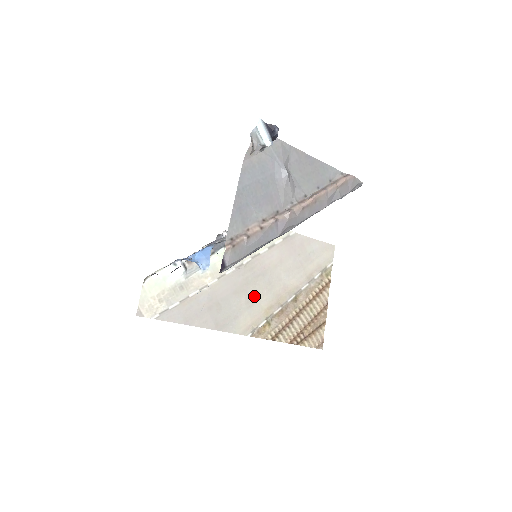
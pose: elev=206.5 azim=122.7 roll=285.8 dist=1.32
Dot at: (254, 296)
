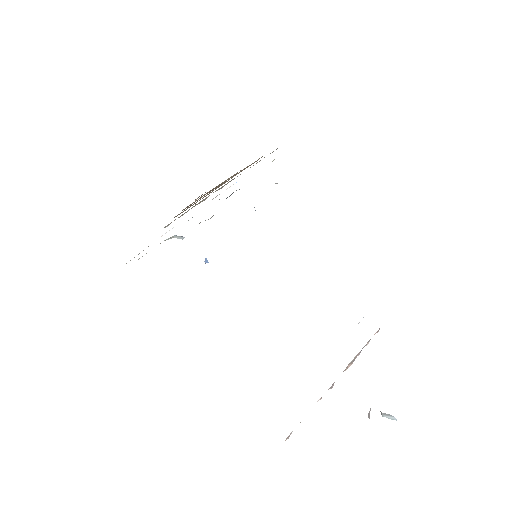
Dot at: occluded
